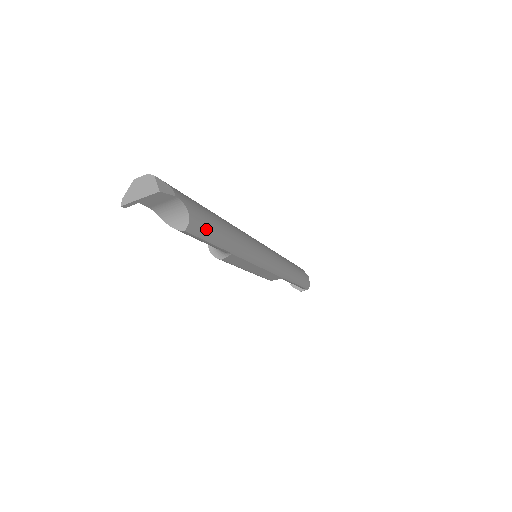
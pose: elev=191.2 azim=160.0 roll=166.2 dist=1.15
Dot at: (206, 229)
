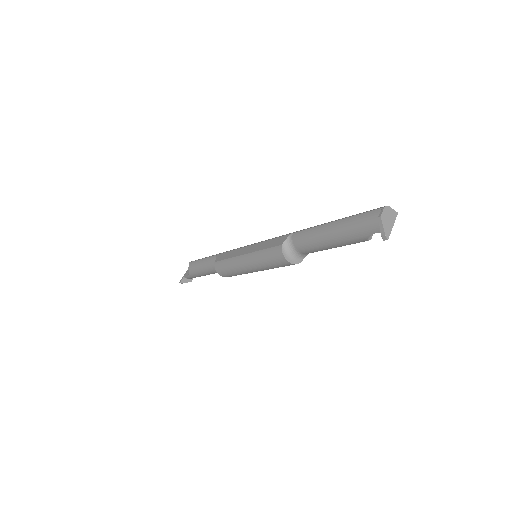
Dot at: occluded
